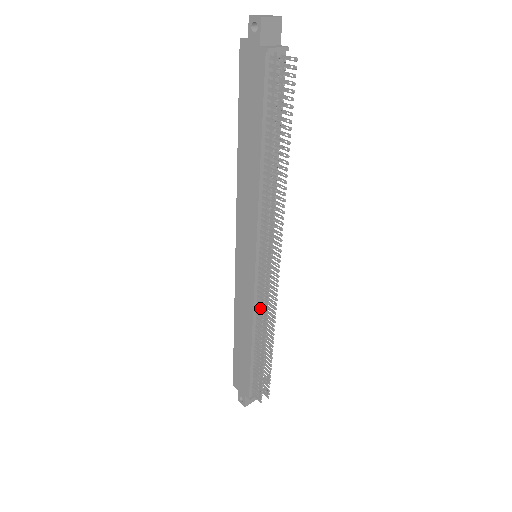
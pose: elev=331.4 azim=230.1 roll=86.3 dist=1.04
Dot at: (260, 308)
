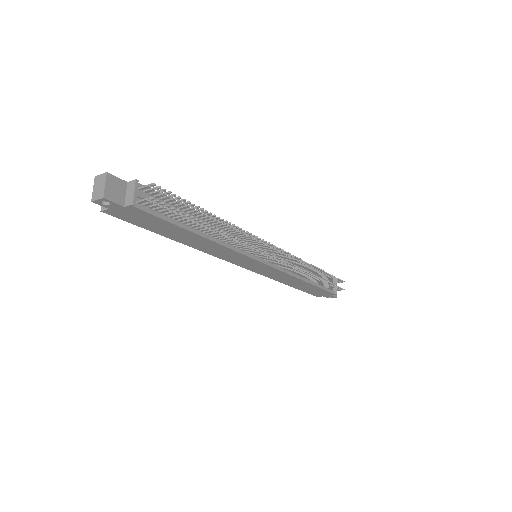
Dot at: (292, 270)
